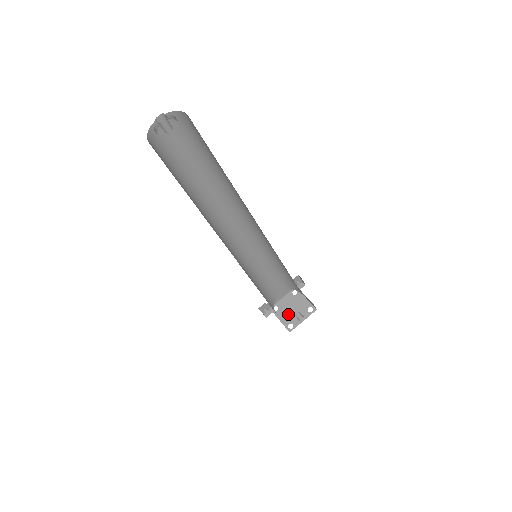
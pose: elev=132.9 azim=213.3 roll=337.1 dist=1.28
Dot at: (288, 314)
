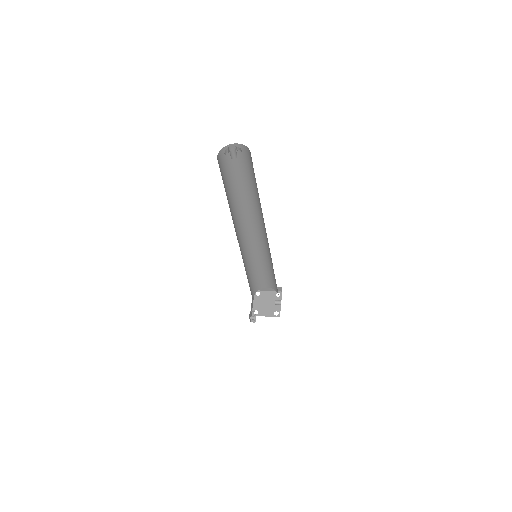
Dot at: (267, 308)
